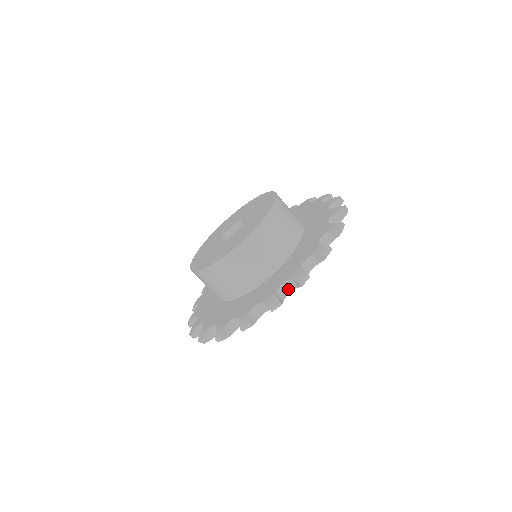
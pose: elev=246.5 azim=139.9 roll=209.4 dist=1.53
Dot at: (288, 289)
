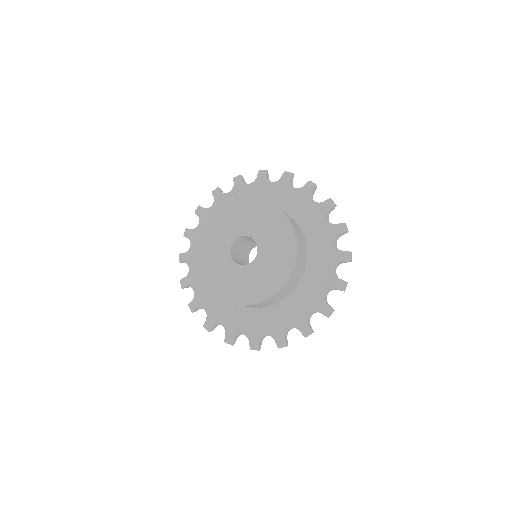
Dot at: occluded
